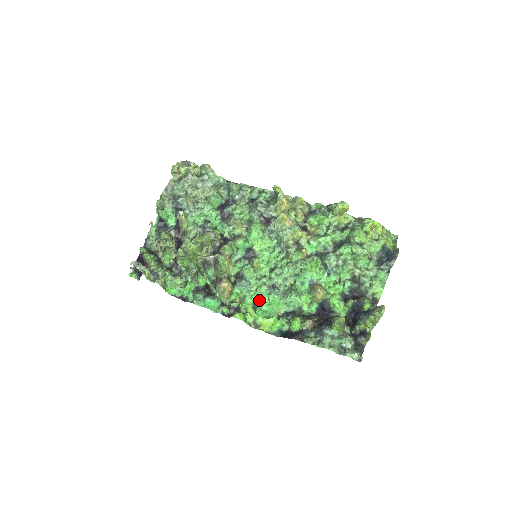
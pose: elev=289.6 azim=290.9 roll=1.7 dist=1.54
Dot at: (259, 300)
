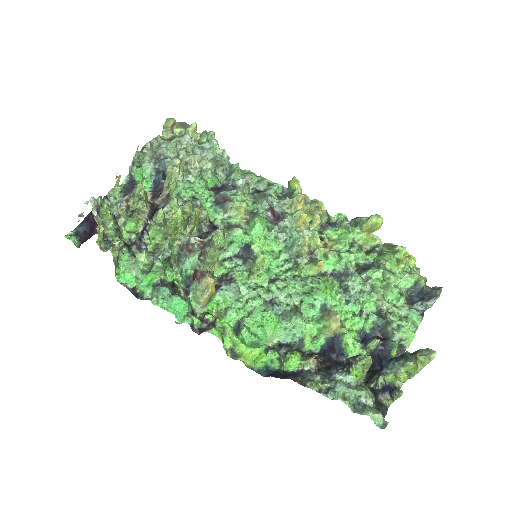
Dot at: (249, 316)
